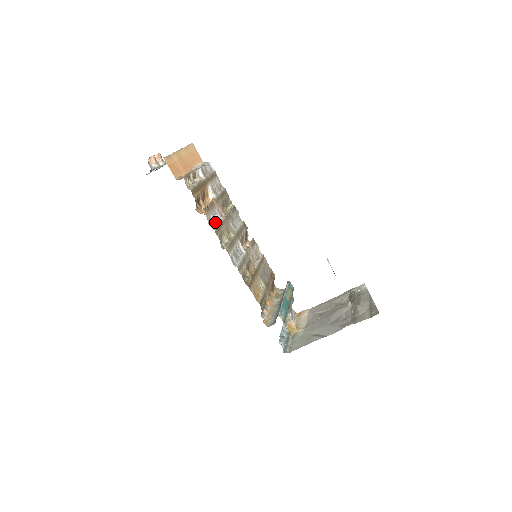
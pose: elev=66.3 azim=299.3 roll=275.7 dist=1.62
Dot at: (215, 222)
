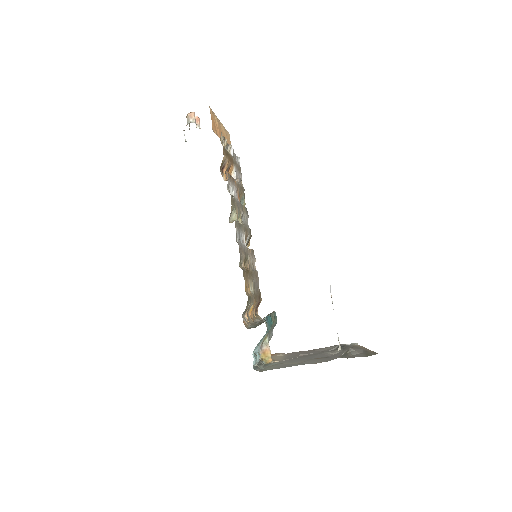
Dot at: (231, 194)
